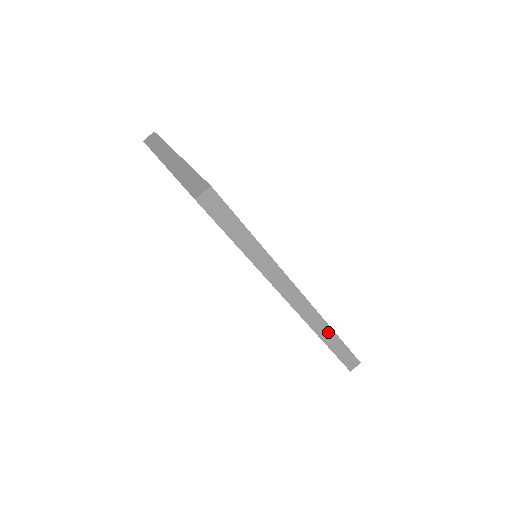
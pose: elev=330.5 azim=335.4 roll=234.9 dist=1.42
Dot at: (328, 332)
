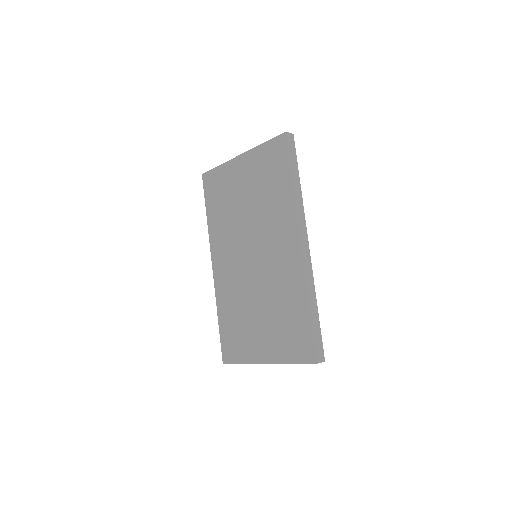
Dot at: (313, 298)
